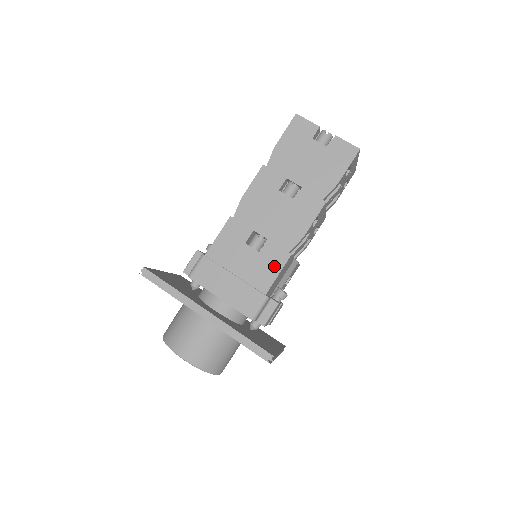
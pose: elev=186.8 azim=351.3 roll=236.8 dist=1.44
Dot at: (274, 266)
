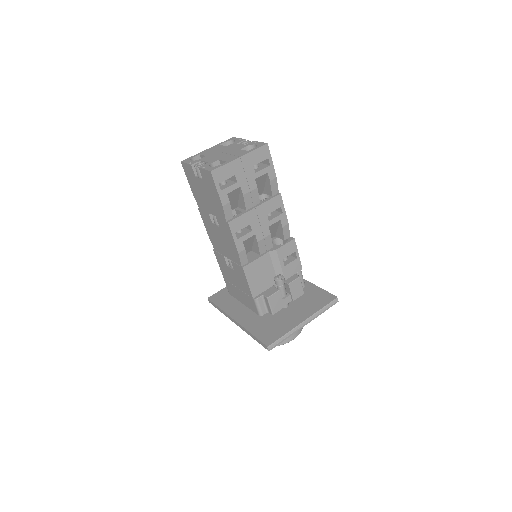
Dot at: (243, 278)
